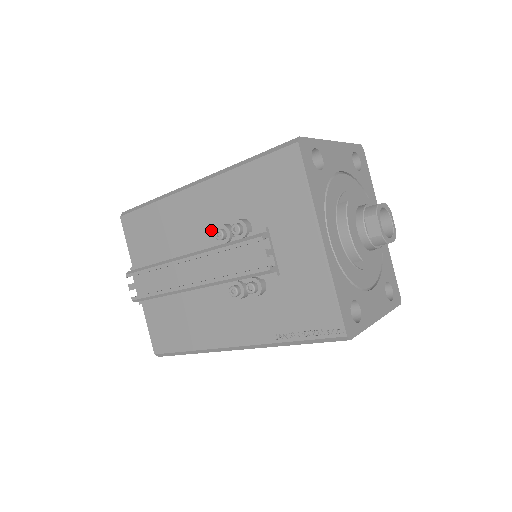
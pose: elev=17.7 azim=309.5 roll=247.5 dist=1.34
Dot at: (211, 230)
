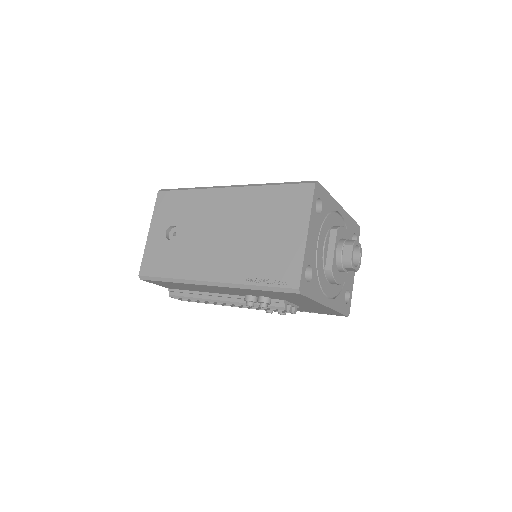
Dot at: (236, 294)
